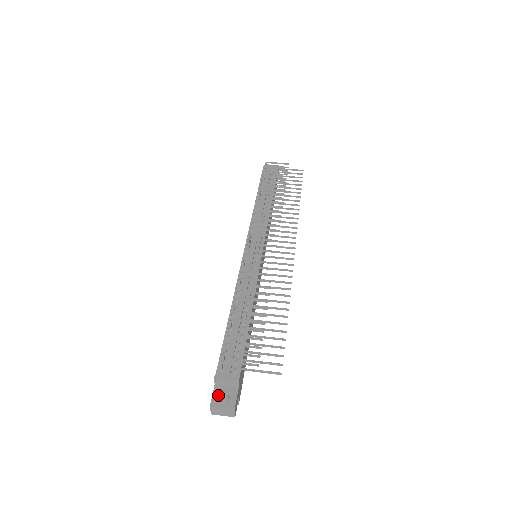
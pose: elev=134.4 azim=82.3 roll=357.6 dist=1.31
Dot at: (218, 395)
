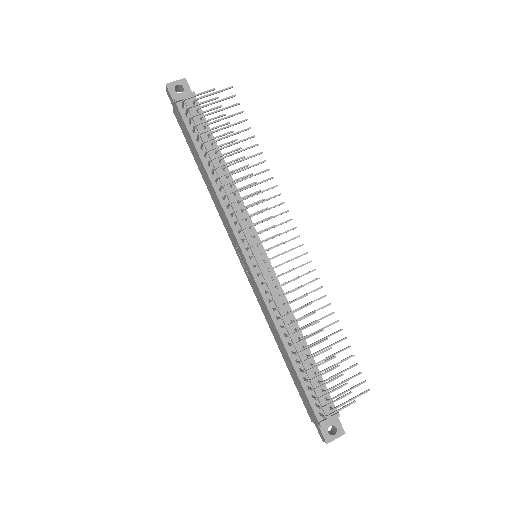
Dot at: (327, 432)
